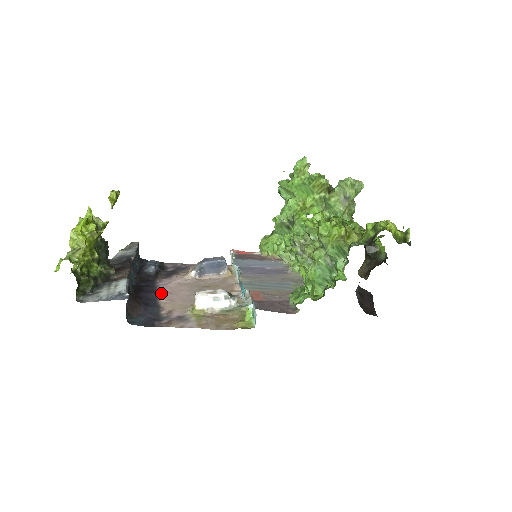
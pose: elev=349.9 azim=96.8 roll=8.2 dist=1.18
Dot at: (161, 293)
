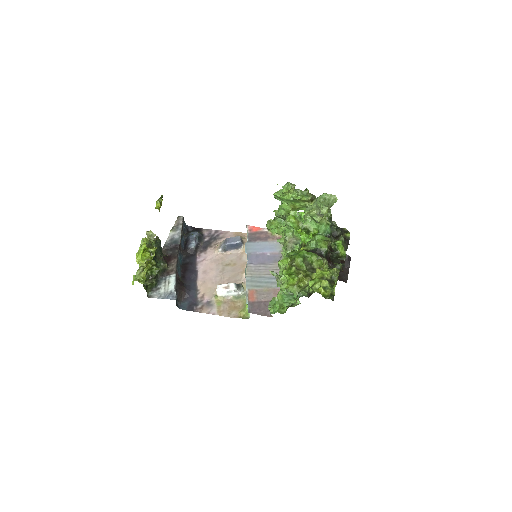
Dot at: (199, 272)
